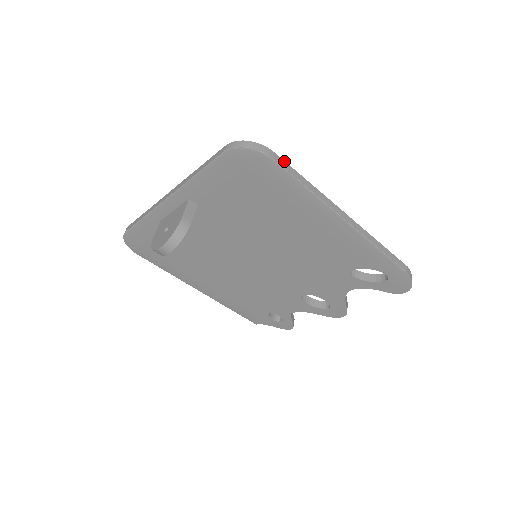
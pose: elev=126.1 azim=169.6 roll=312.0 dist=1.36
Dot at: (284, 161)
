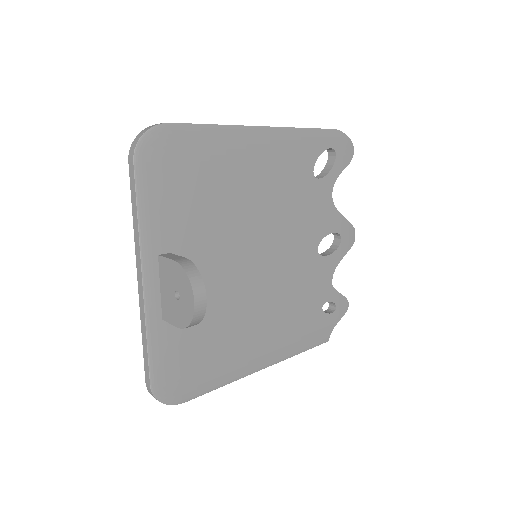
Dot at: occluded
